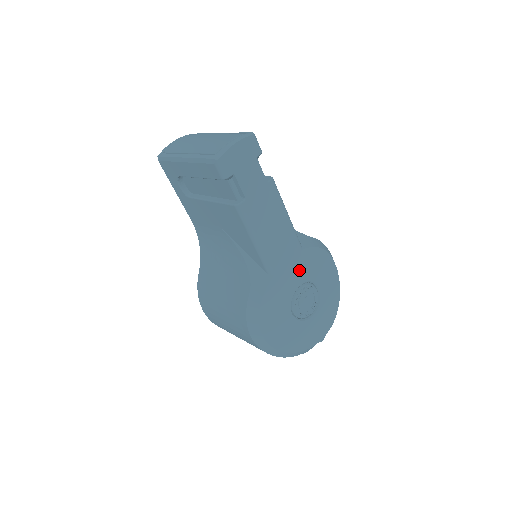
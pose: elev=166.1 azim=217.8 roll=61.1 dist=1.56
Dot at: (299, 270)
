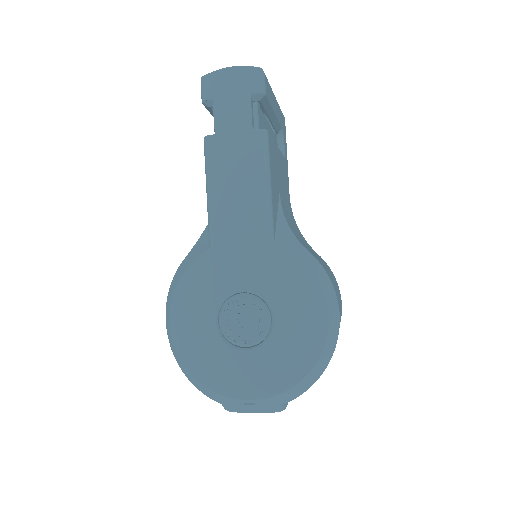
Dot at: (251, 268)
